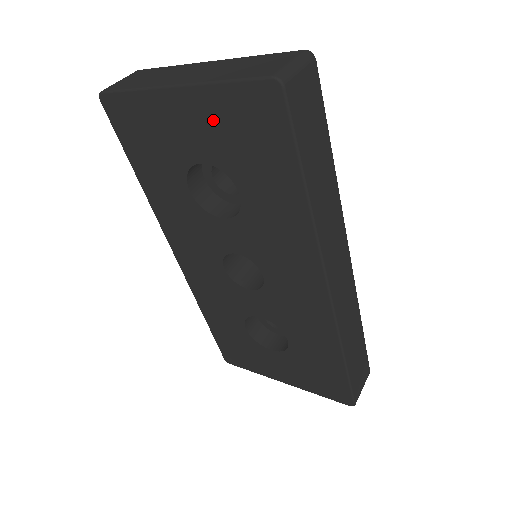
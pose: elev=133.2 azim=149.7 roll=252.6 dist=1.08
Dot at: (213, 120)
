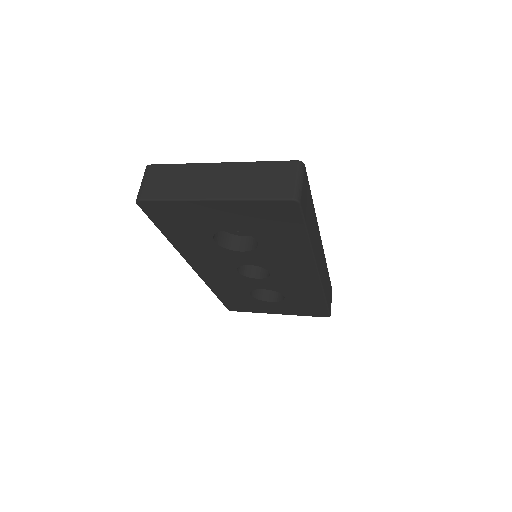
Dot at: (242, 214)
